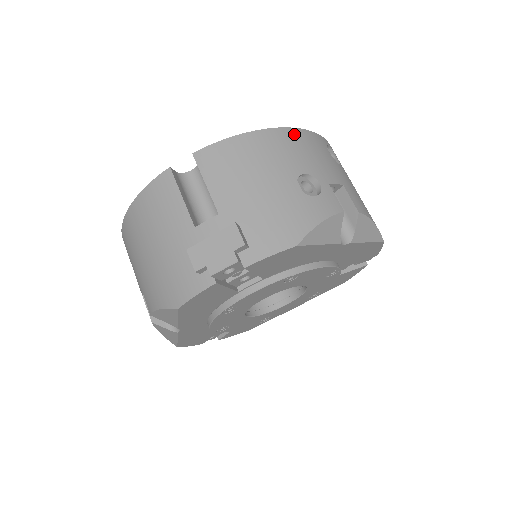
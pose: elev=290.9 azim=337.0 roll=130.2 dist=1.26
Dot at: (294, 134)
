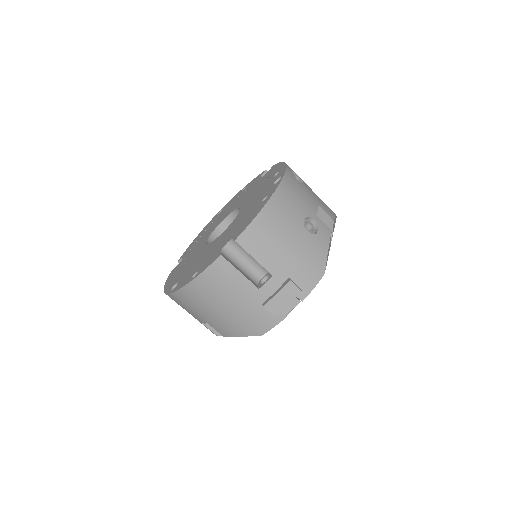
Dot at: (284, 188)
